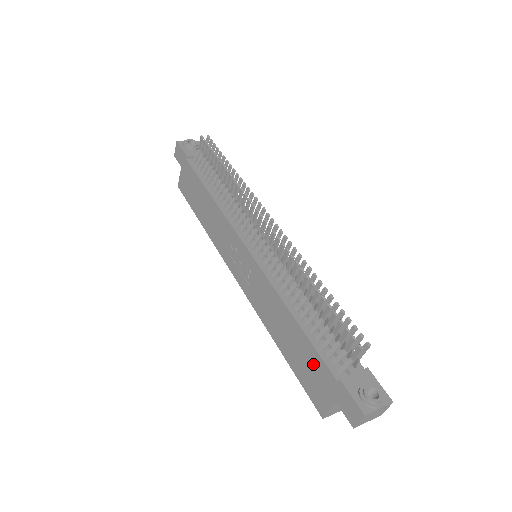
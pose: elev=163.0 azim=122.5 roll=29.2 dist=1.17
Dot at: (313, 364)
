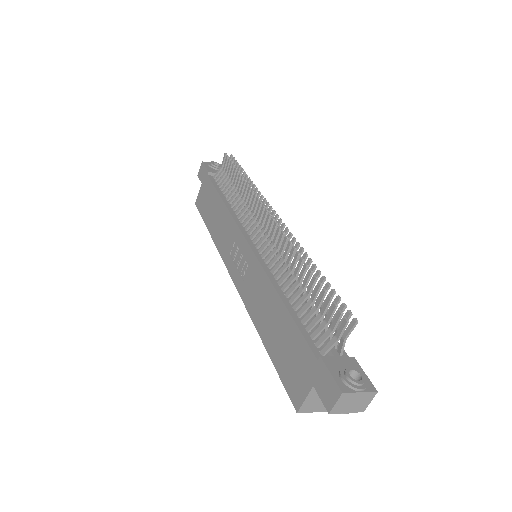
Dot at: (295, 348)
